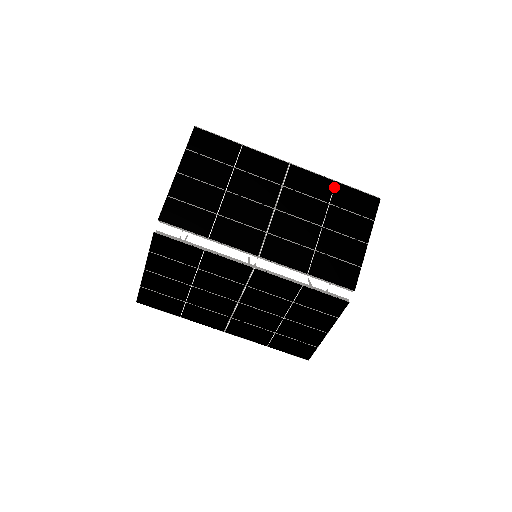
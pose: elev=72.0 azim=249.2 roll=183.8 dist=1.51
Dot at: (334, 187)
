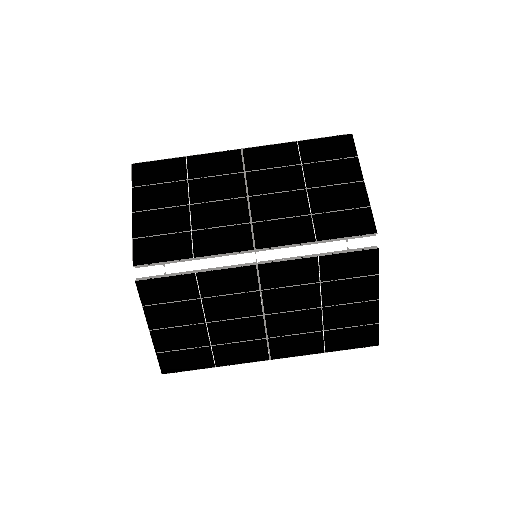
Dot at: occluded
